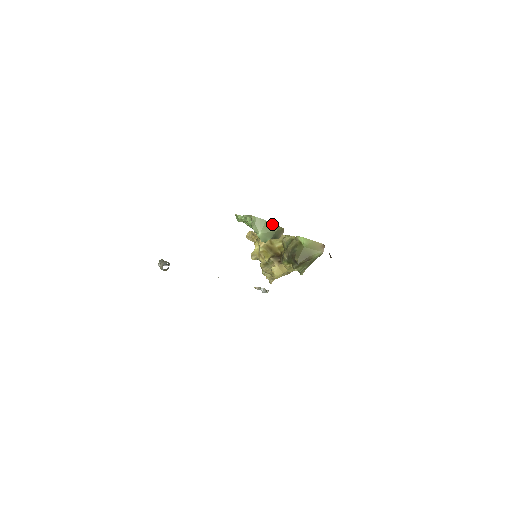
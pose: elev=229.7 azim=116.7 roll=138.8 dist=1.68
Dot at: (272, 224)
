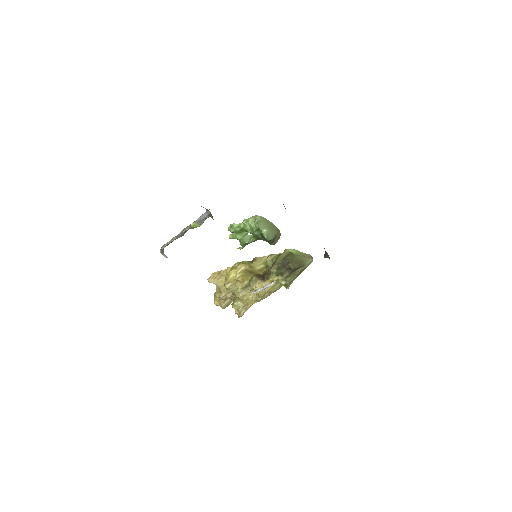
Dot at: (274, 226)
